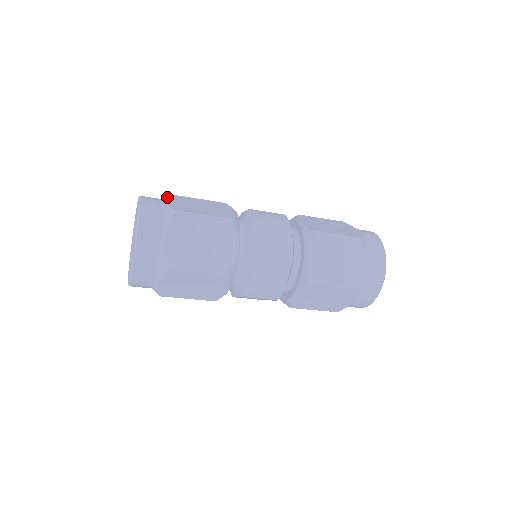
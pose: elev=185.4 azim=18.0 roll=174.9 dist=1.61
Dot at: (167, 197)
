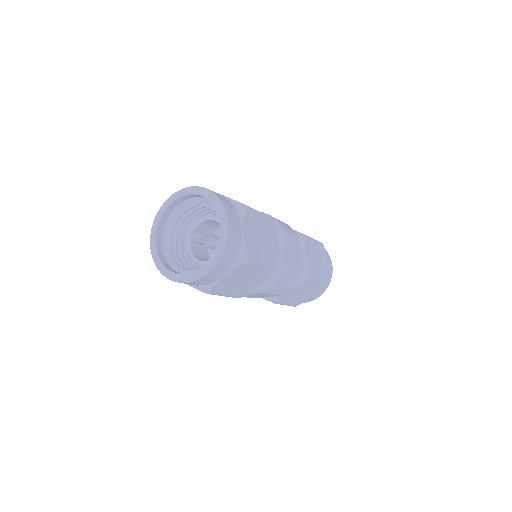
Dot at: (213, 191)
